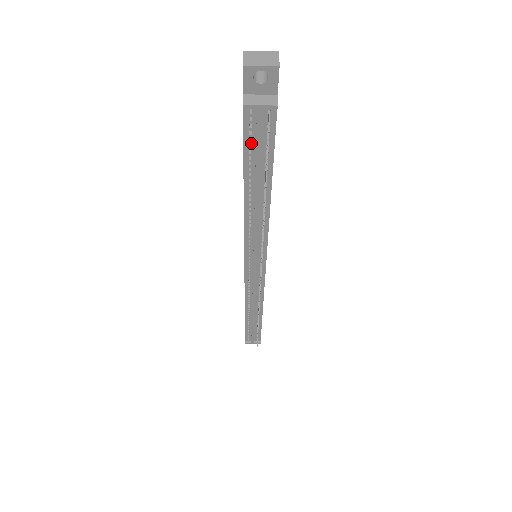
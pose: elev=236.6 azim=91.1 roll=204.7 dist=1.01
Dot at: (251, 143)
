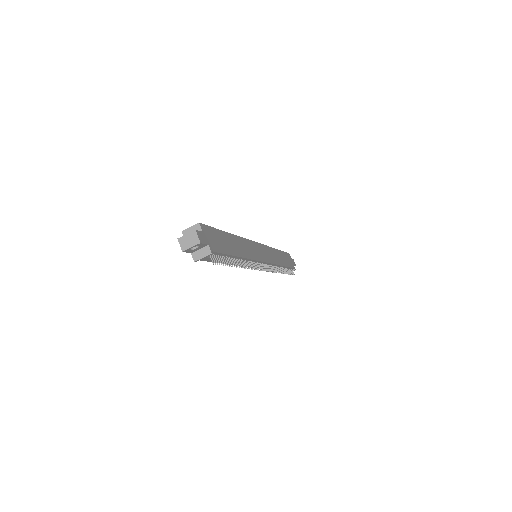
Dot at: occluded
